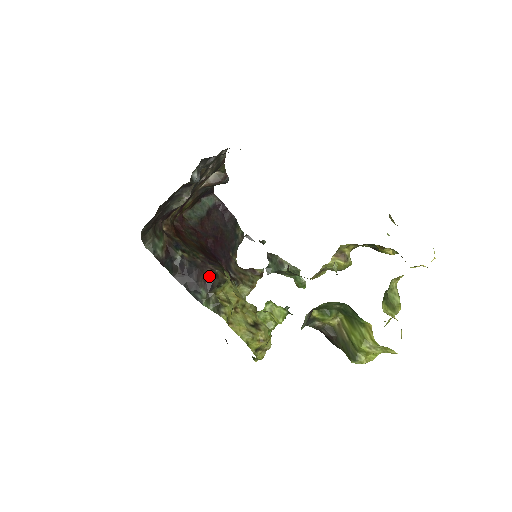
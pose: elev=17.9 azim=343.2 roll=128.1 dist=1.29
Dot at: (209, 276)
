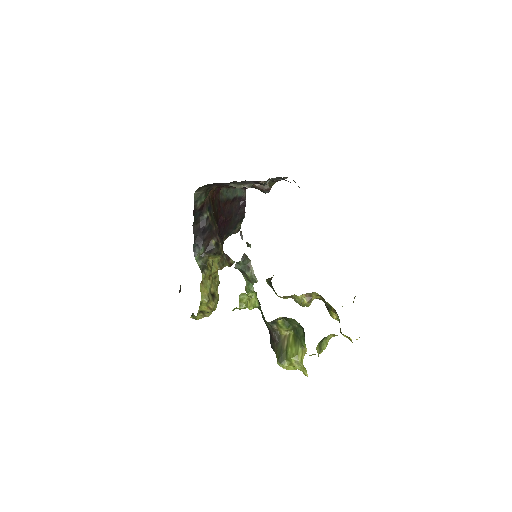
Dot at: (213, 243)
